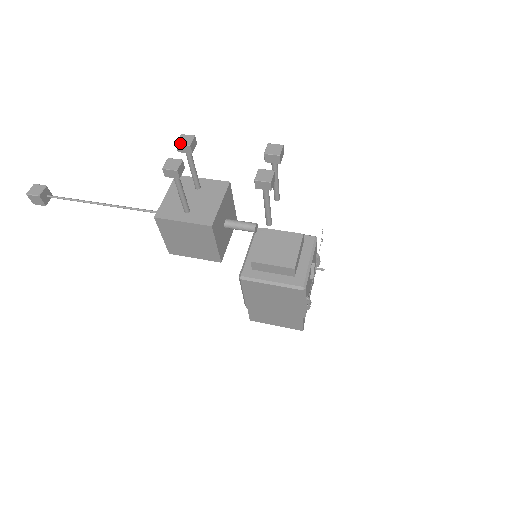
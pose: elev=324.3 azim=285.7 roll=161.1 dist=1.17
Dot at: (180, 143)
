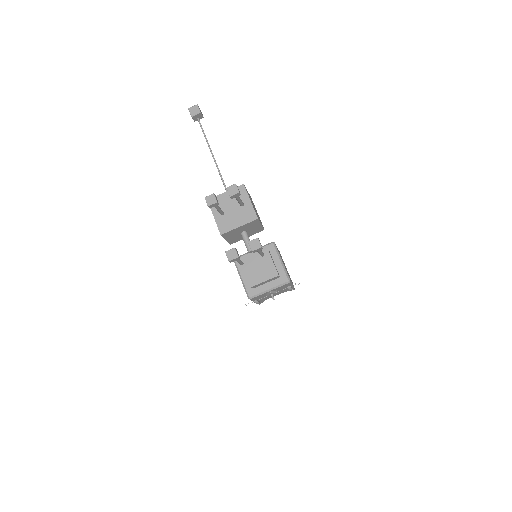
Dot at: (228, 190)
